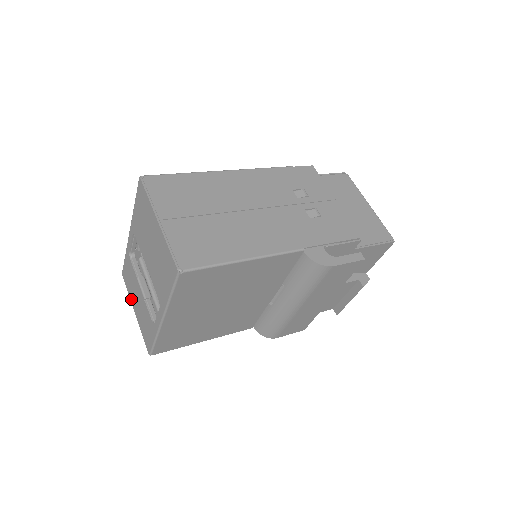
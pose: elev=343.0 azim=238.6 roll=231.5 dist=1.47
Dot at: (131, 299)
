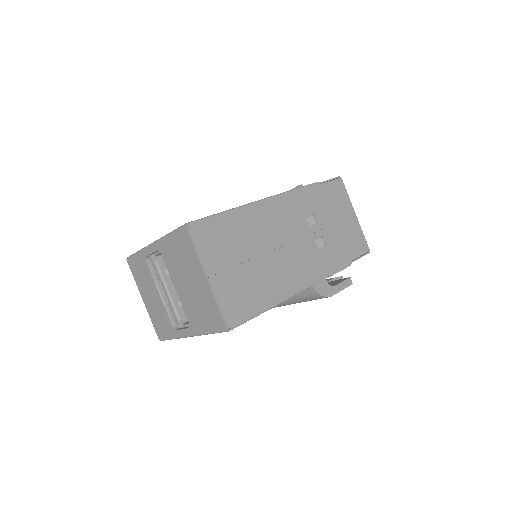
Dot at: (139, 288)
